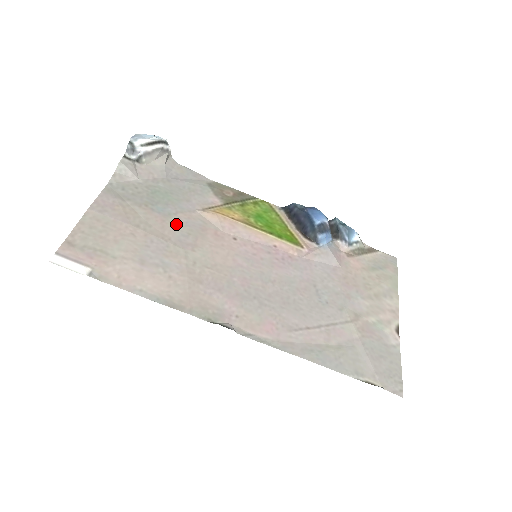
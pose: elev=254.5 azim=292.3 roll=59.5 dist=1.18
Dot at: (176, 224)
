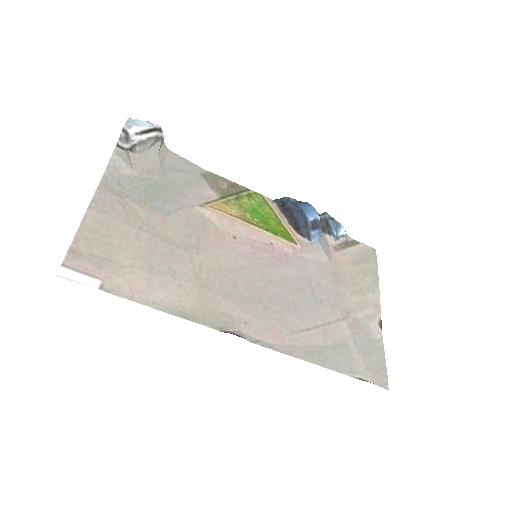
Dot at: (177, 223)
